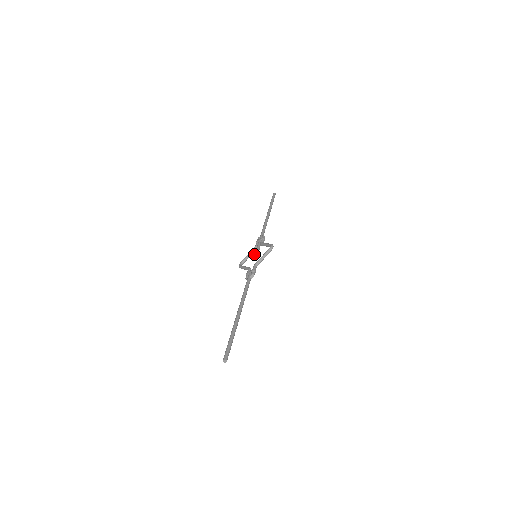
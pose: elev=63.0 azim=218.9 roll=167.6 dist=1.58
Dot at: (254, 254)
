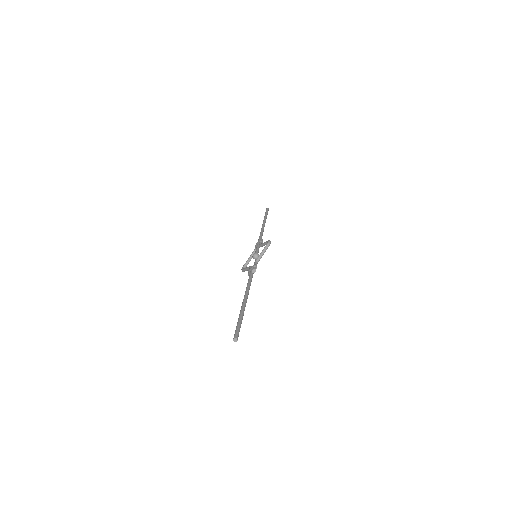
Dot at: (254, 254)
